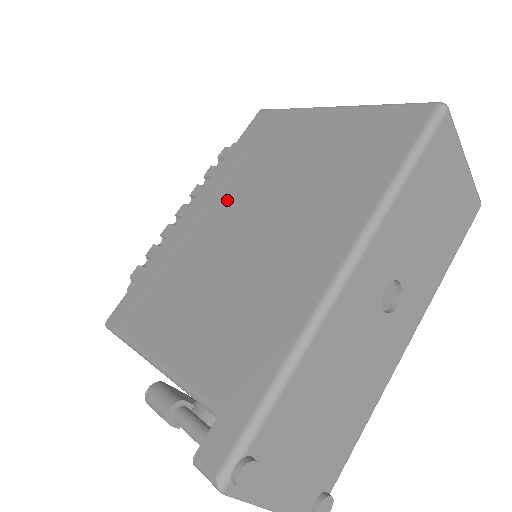
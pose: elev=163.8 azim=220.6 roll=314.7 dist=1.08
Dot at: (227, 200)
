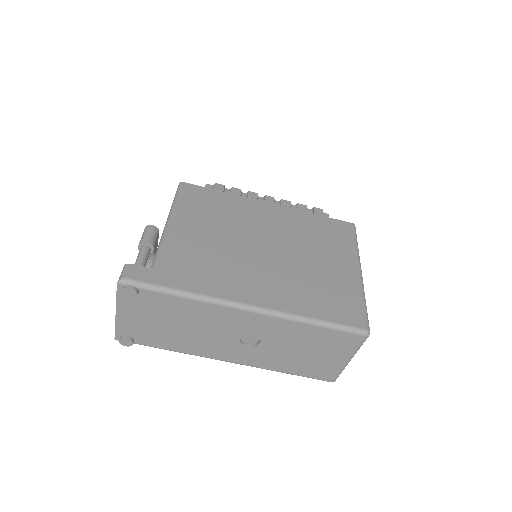
Dot at: (280, 226)
